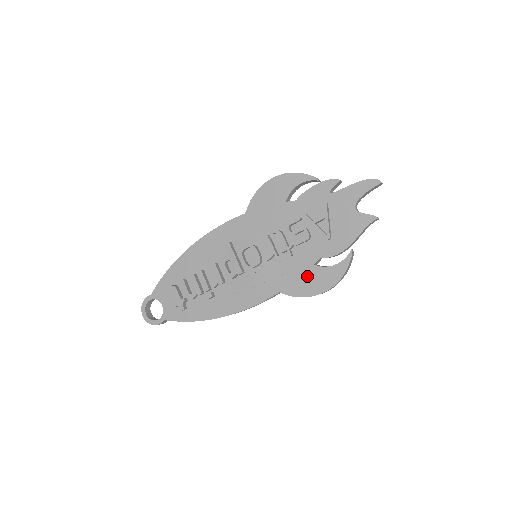
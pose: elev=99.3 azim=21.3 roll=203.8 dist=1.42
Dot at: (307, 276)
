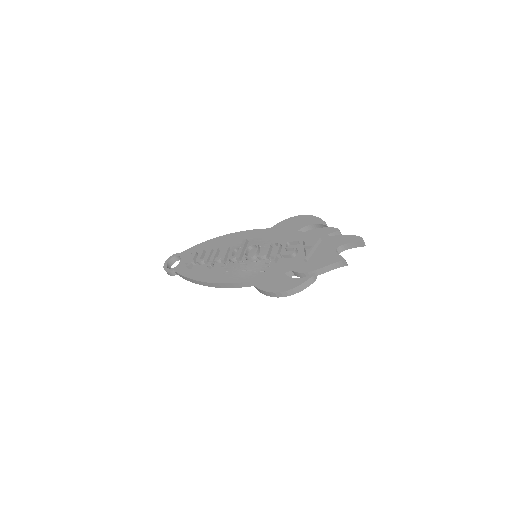
Dot at: (275, 278)
